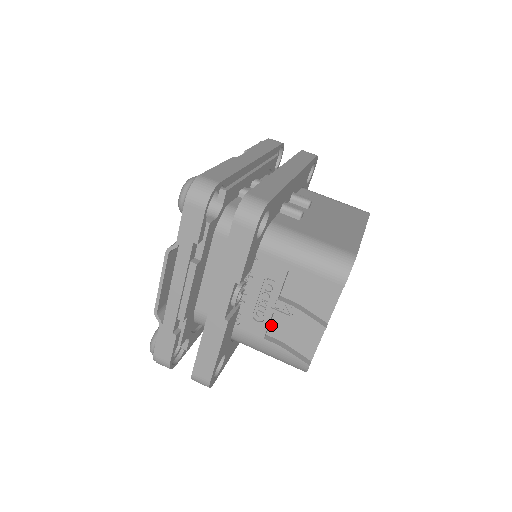
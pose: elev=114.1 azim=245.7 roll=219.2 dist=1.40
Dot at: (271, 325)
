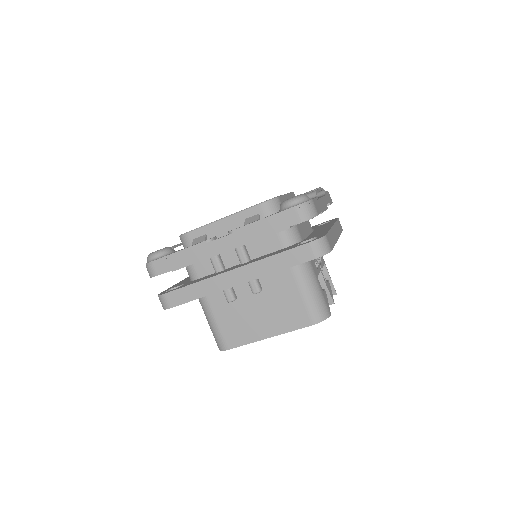
Dot at: occluded
